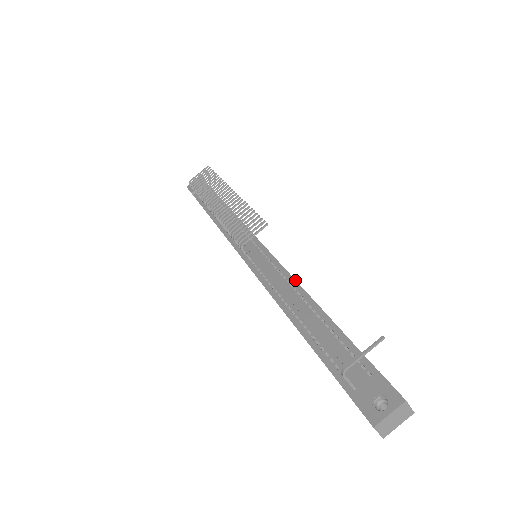
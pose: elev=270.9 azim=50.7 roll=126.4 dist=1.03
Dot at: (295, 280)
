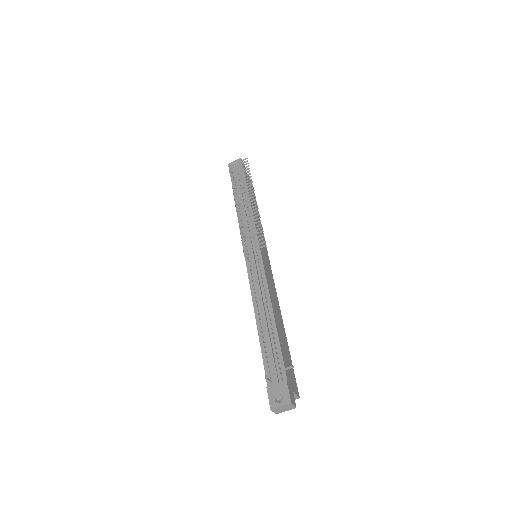
Dot at: (269, 295)
